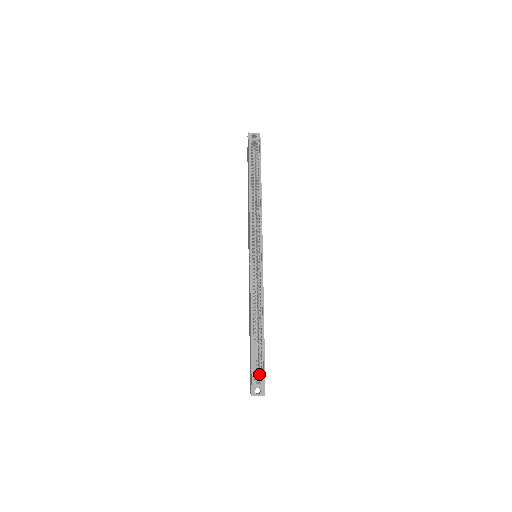
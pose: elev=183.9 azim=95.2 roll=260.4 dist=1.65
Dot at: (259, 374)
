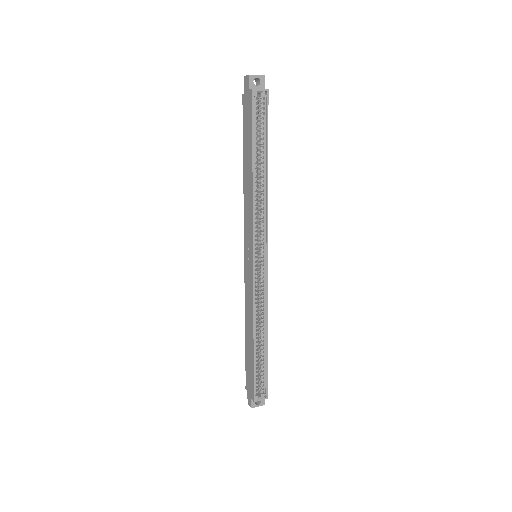
Dot at: (259, 385)
